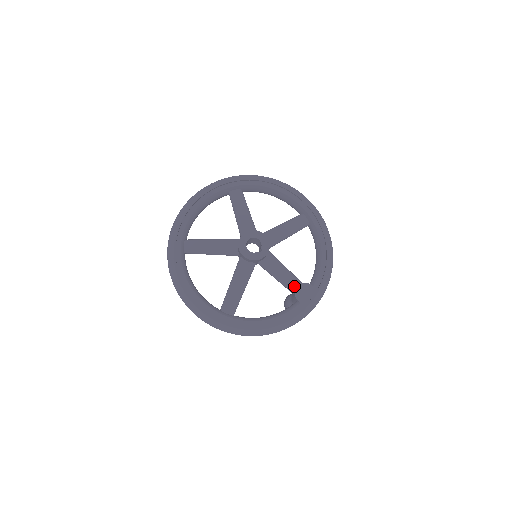
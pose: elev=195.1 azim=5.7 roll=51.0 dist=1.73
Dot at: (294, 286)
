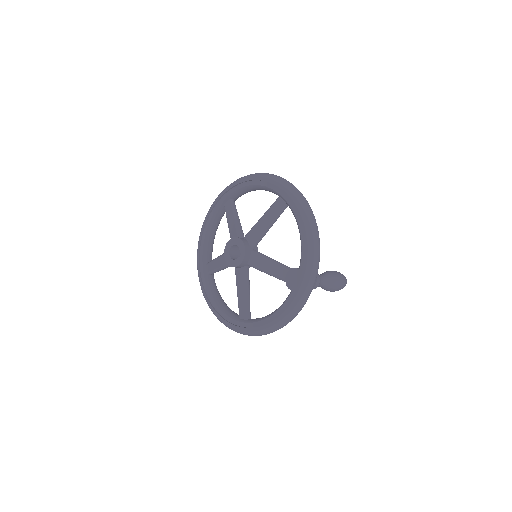
Dot at: (283, 276)
